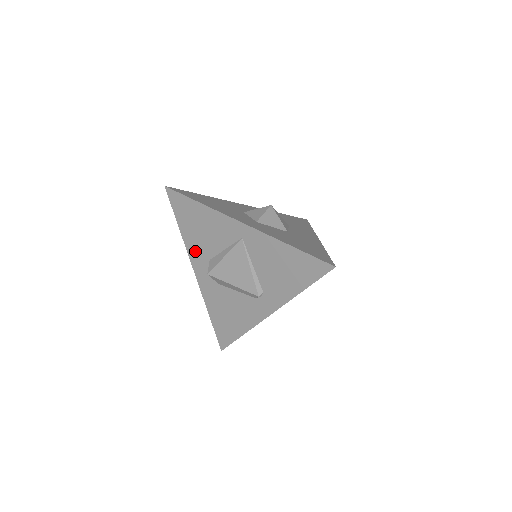
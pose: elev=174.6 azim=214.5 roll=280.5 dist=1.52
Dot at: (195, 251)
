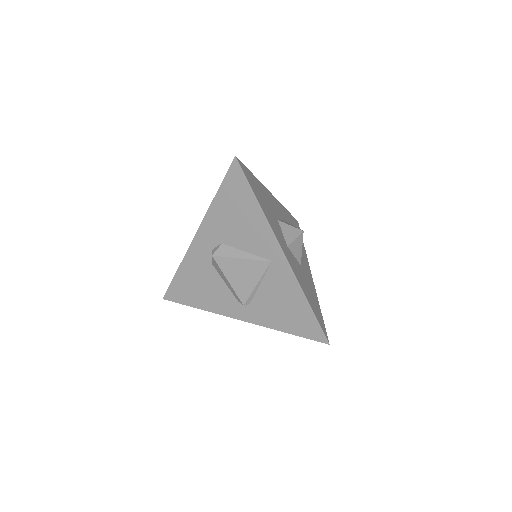
Dot at: (213, 225)
